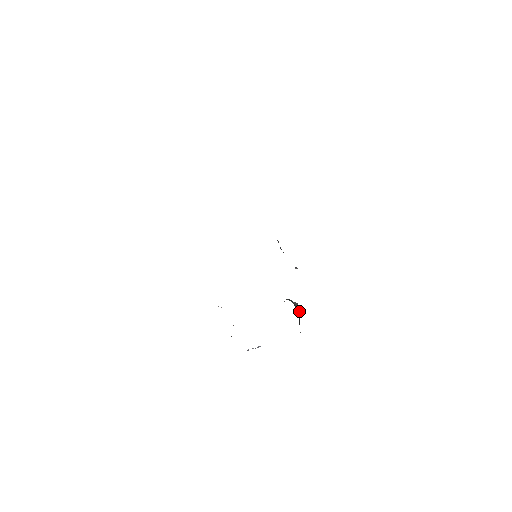
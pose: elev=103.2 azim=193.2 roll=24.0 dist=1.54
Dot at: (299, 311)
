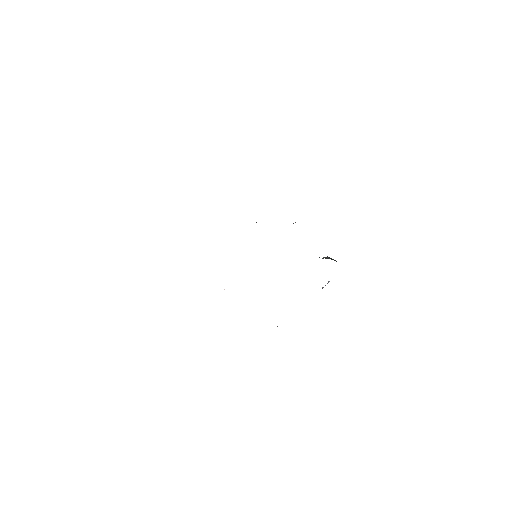
Dot at: occluded
